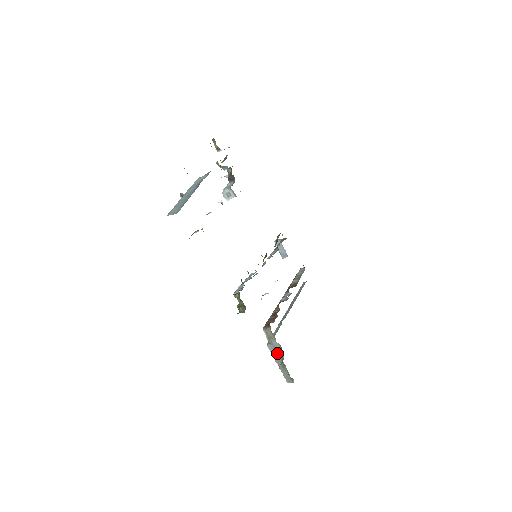
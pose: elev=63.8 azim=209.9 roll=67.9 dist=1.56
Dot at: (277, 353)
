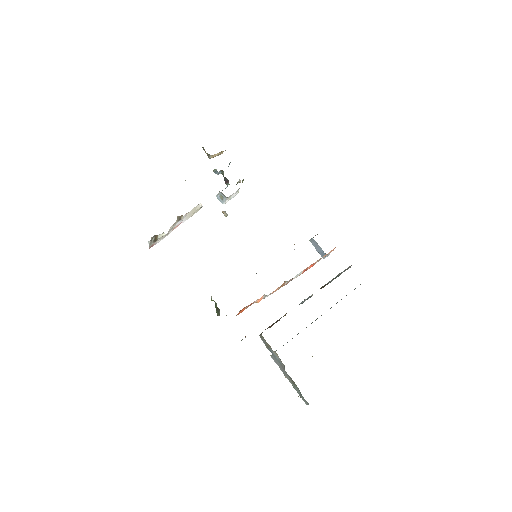
Dot at: (281, 365)
